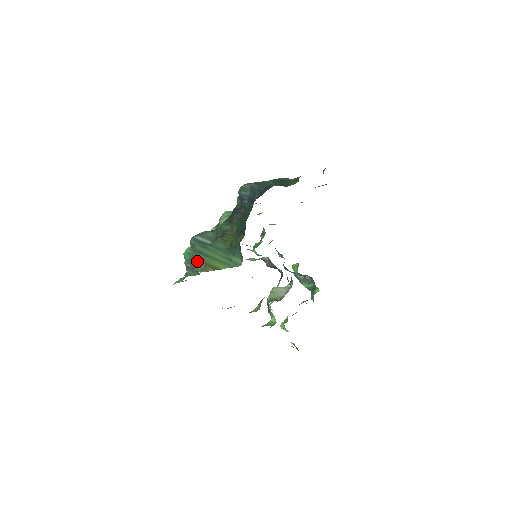
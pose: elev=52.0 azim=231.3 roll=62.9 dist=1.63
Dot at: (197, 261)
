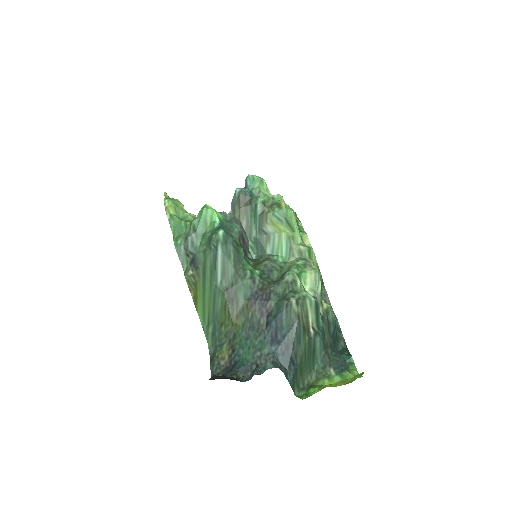
Dot at: (194, 269)
